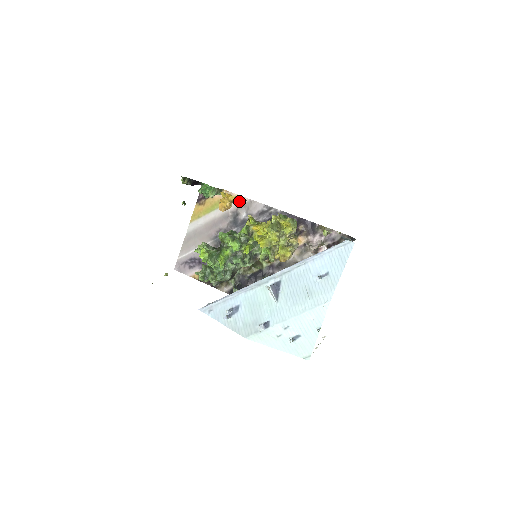
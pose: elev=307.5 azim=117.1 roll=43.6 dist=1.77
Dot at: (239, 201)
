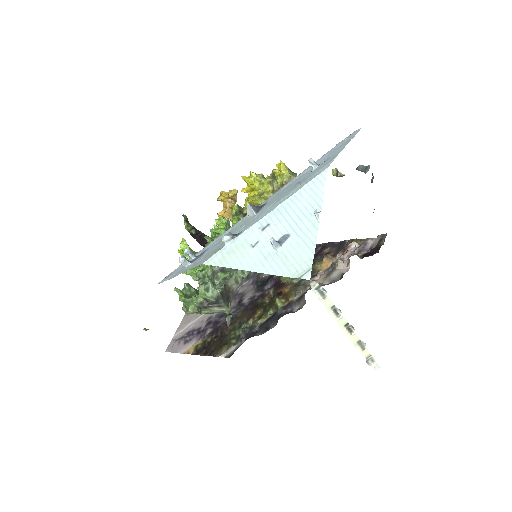
Dot at: (234, 193)
